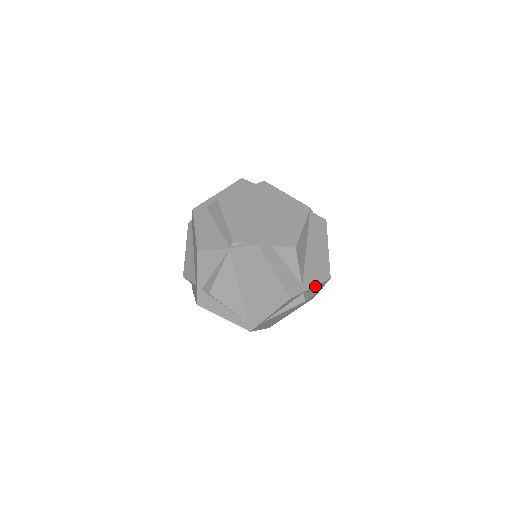
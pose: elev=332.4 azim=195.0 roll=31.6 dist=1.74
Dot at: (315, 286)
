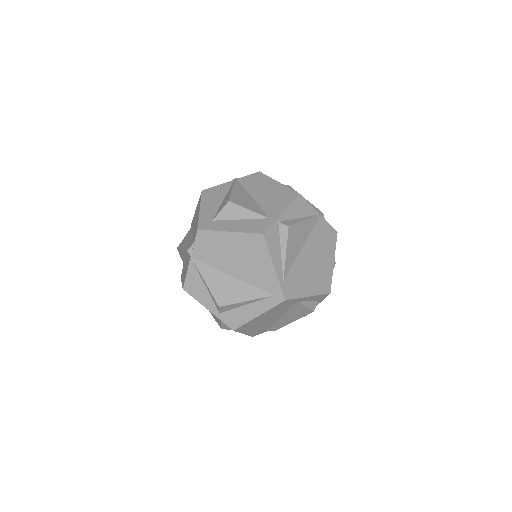
Dot at: (287, 210)
